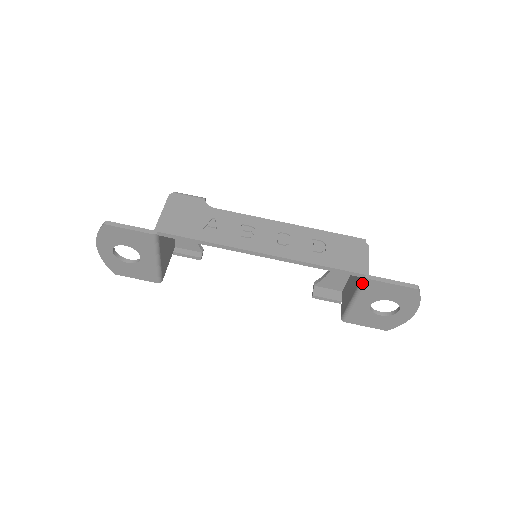
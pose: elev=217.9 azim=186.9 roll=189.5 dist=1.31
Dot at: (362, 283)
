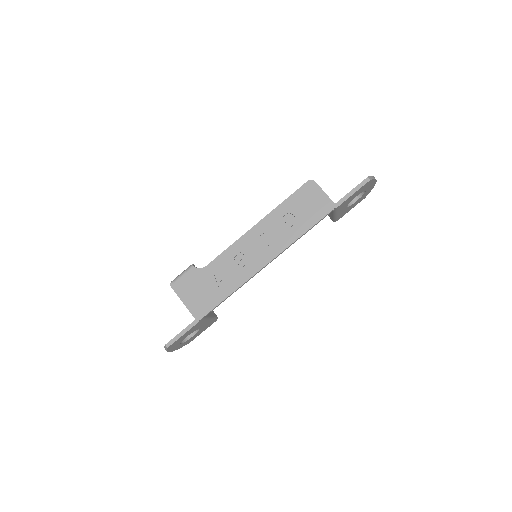
Dot at: (334, 210)
